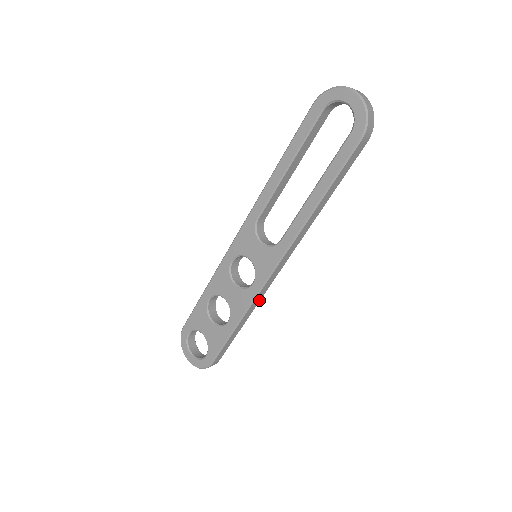
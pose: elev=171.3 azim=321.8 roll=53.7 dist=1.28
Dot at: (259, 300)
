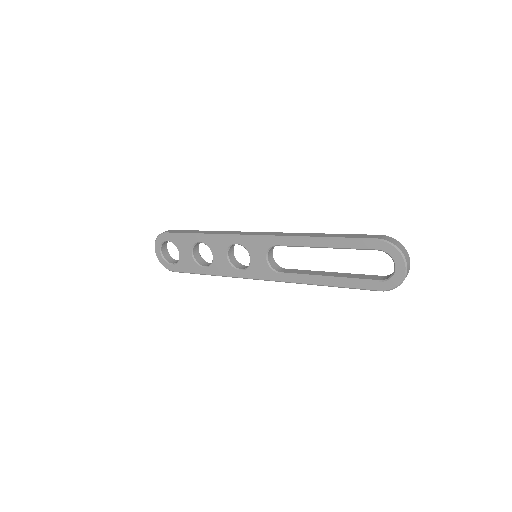
Dot at: occluded
